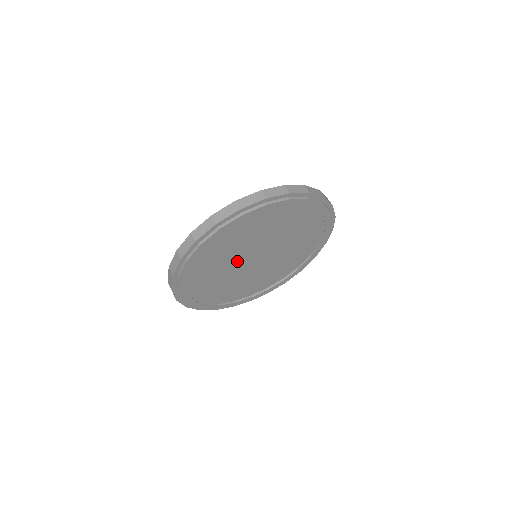
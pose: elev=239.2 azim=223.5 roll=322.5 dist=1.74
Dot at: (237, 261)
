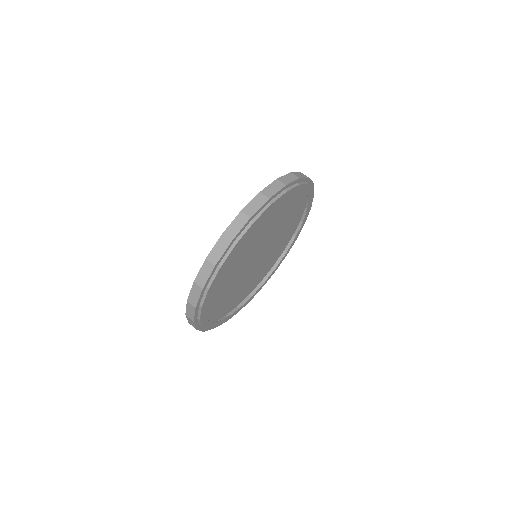
Dot at: (242, 268)
